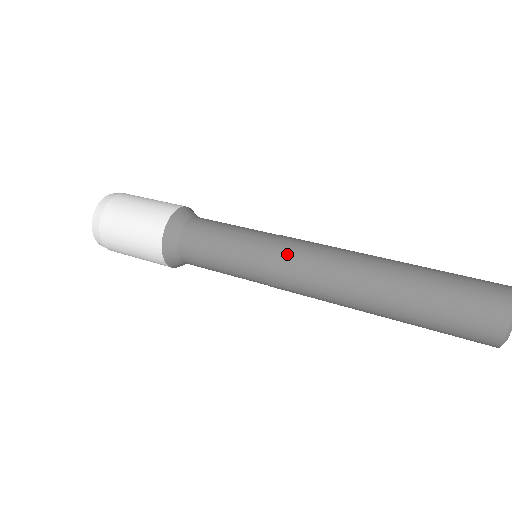
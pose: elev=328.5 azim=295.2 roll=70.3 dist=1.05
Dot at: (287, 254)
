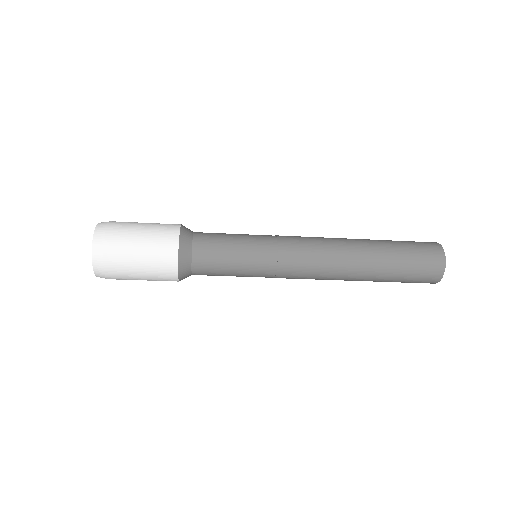
Dot at: (291, 240)
